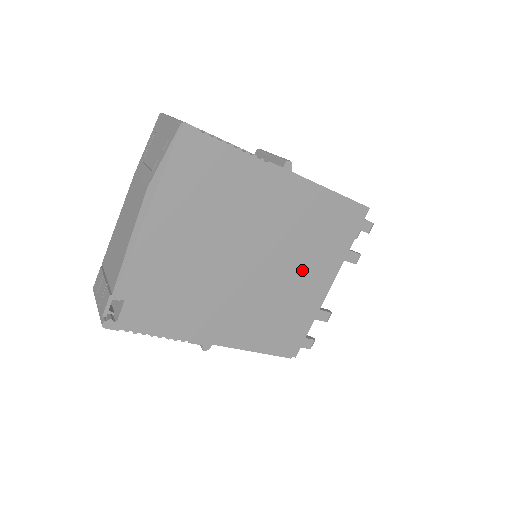
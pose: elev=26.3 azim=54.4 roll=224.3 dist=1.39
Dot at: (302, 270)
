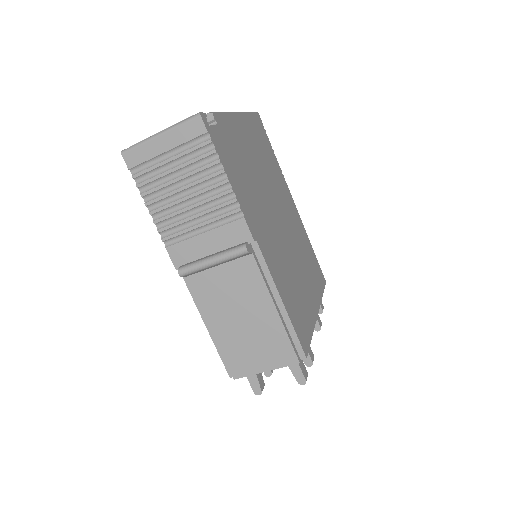
Dot at: (303, 272)
